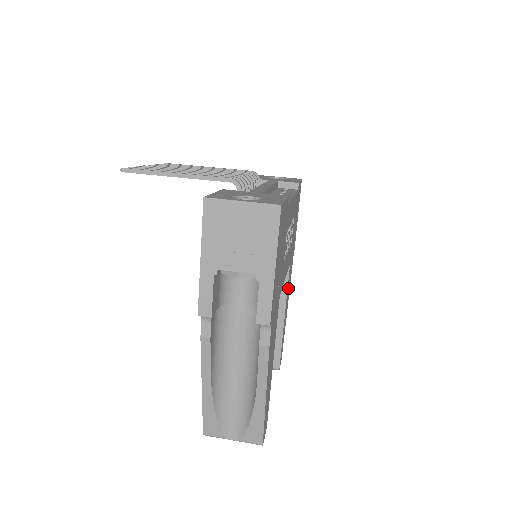
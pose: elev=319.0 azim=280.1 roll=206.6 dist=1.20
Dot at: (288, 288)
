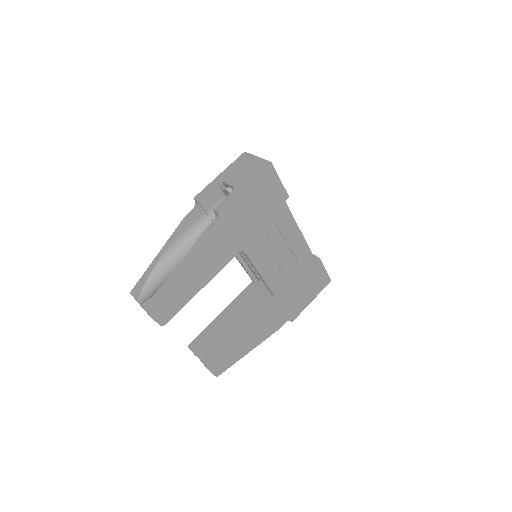
Dot at: (263, 322)
